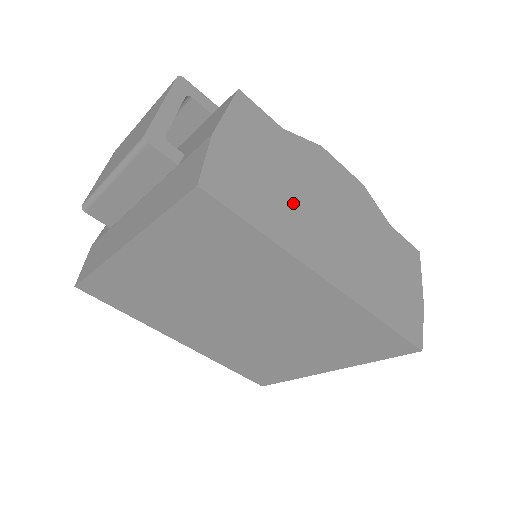
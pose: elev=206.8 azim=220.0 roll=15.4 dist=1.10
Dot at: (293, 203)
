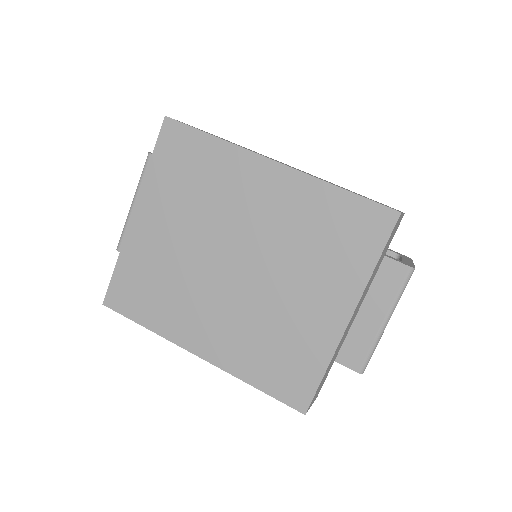
Dot at: occluded
